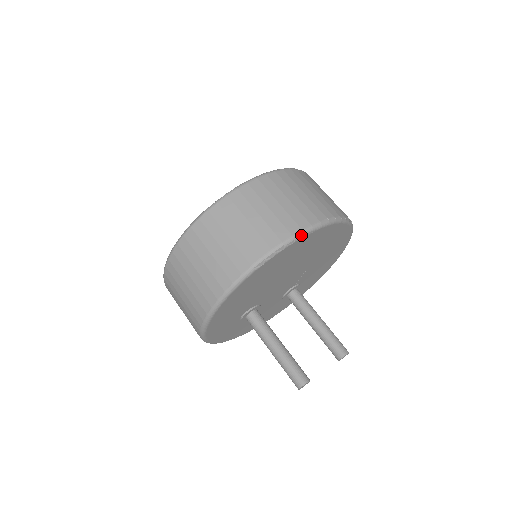
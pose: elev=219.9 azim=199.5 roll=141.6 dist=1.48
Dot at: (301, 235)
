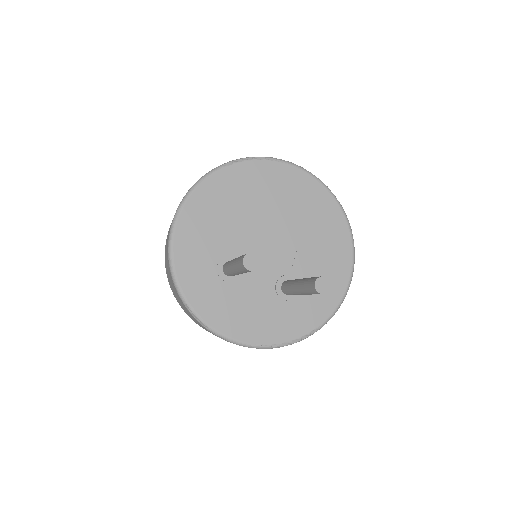
Dot at: (270, 158)
